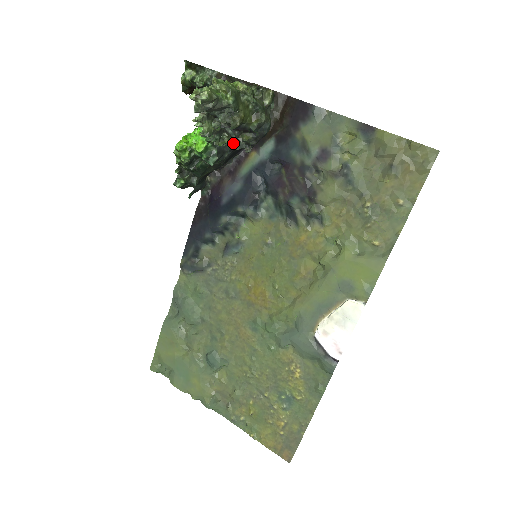
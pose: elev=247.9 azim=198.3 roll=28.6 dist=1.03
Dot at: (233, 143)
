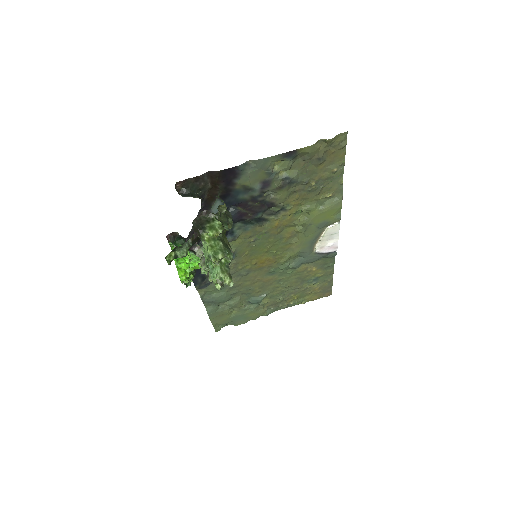
Dot at: occluded
